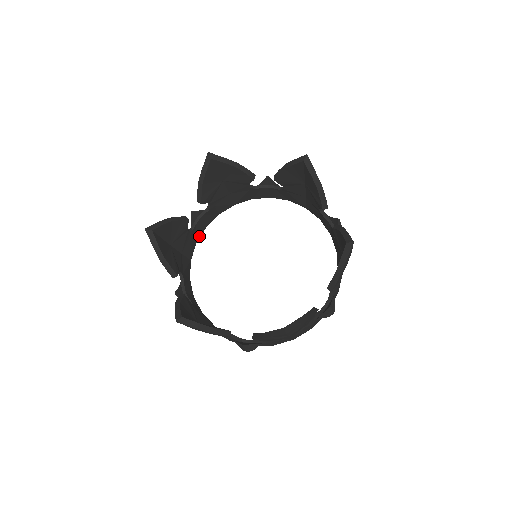
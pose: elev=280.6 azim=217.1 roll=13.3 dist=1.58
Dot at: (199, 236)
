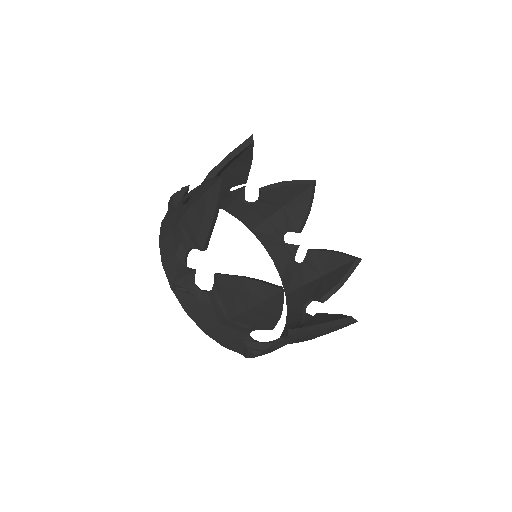
Dot at: occluded
